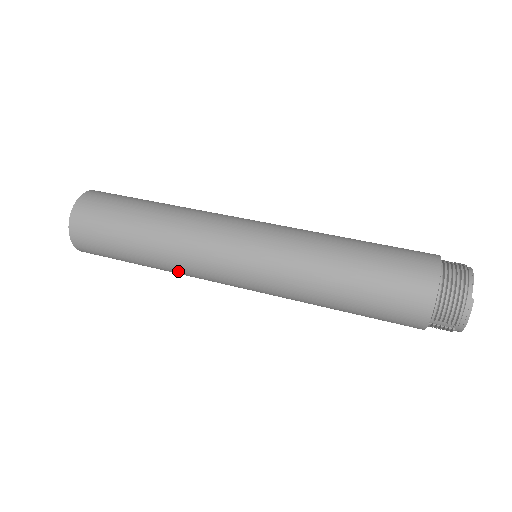
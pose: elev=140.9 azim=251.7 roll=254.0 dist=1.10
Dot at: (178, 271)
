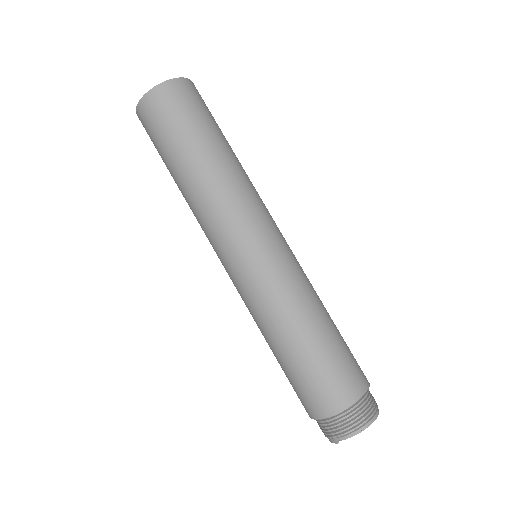
Dot at: occluded
